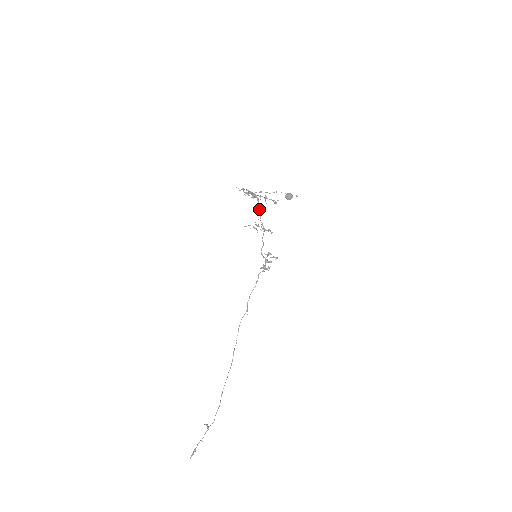
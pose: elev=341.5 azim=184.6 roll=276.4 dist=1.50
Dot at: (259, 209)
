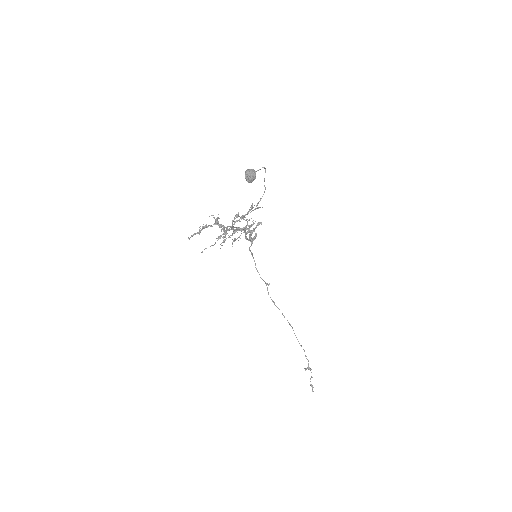
Dot at: (237, 229)
